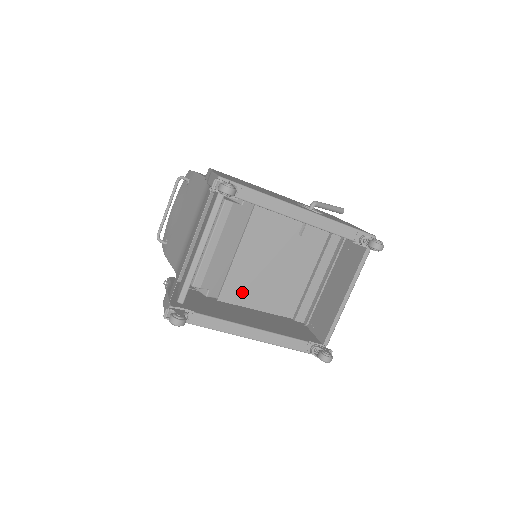
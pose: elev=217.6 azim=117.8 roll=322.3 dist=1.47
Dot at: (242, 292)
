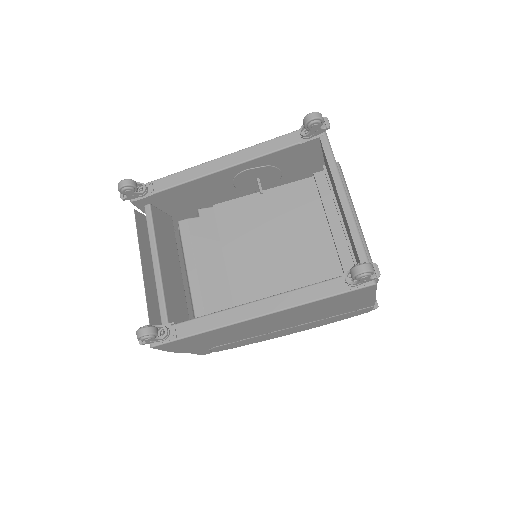
Dot at: (260, 297)
